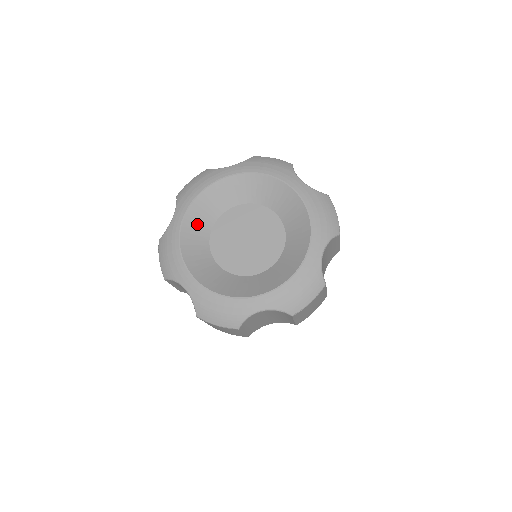
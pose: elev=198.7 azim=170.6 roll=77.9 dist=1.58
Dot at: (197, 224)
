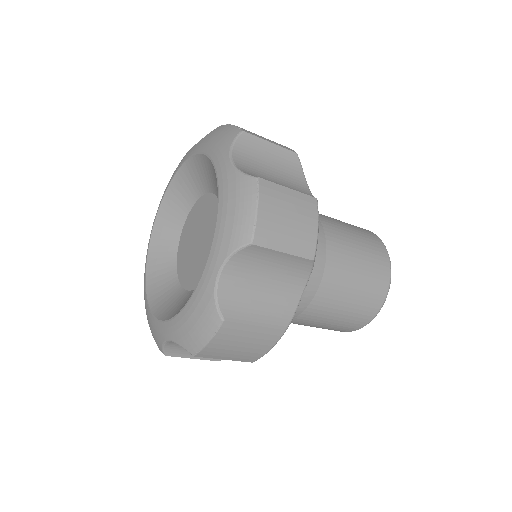
Dot at: (161, 280)
